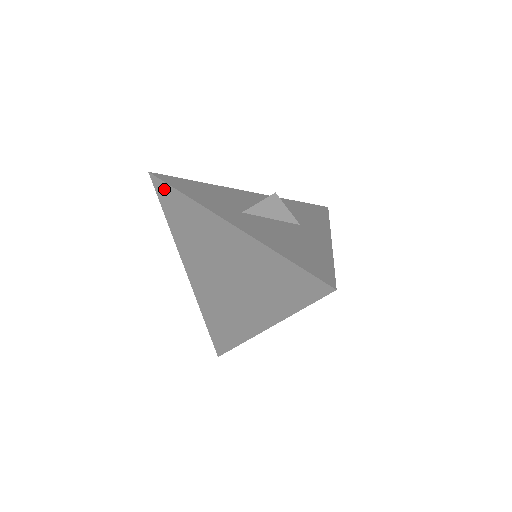
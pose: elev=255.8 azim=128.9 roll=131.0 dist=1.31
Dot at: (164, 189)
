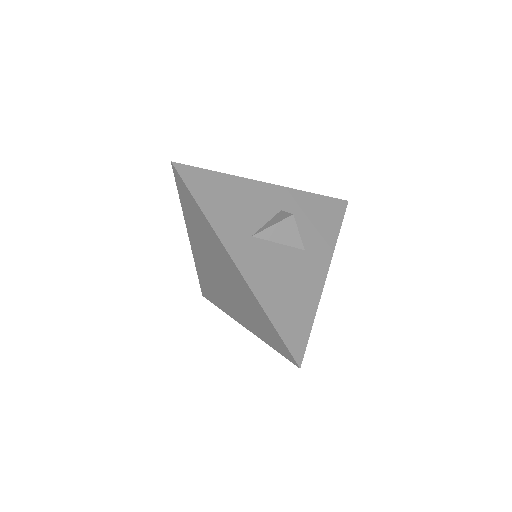
Dot at: (183, 186)
